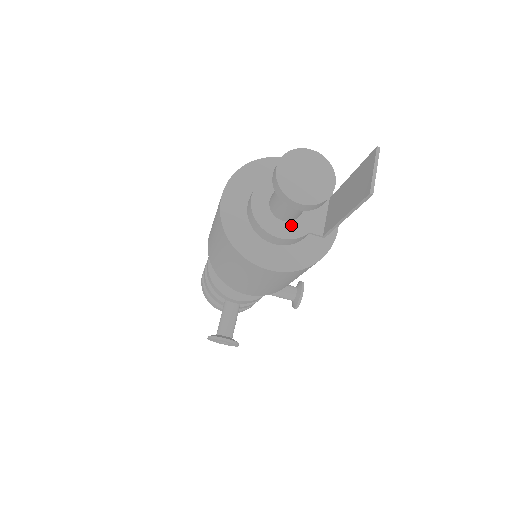
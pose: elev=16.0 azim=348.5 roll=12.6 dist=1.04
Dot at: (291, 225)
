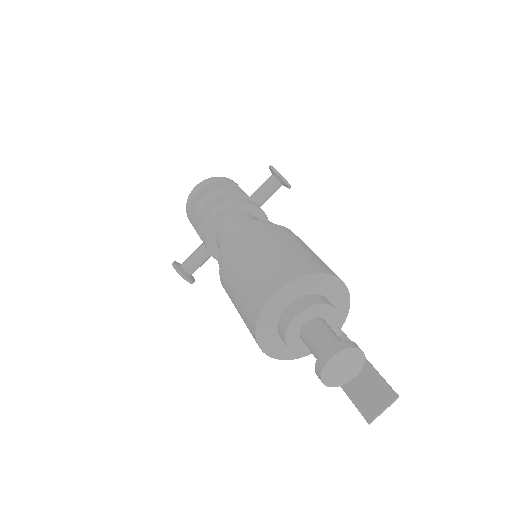
Dot at: (305, 344)
